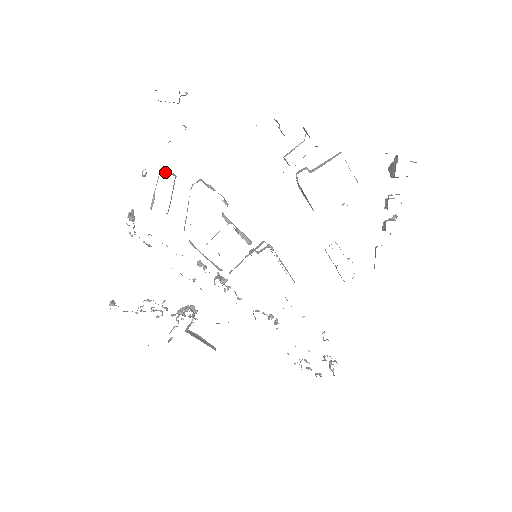
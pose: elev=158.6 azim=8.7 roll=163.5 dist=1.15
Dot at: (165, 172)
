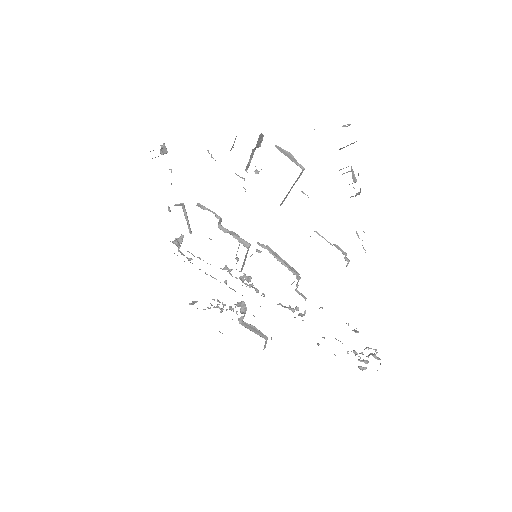
Dot at: (178, 205)
